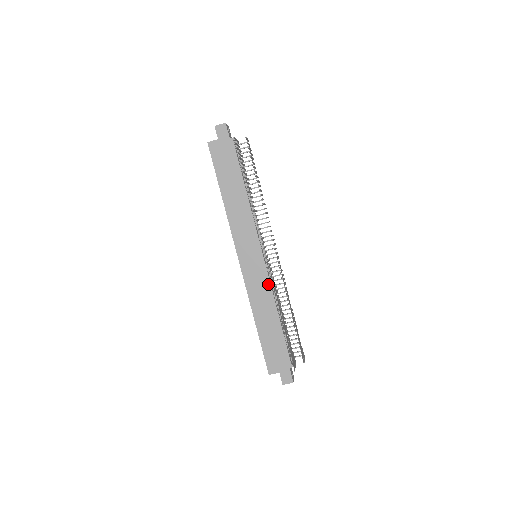
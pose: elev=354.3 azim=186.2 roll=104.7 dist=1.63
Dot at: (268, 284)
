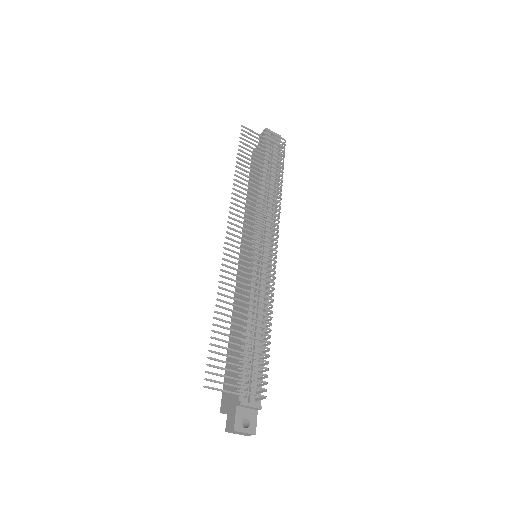
Dot at: occluded
